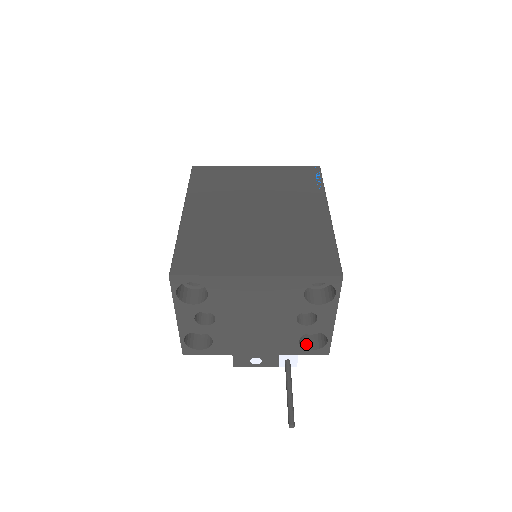
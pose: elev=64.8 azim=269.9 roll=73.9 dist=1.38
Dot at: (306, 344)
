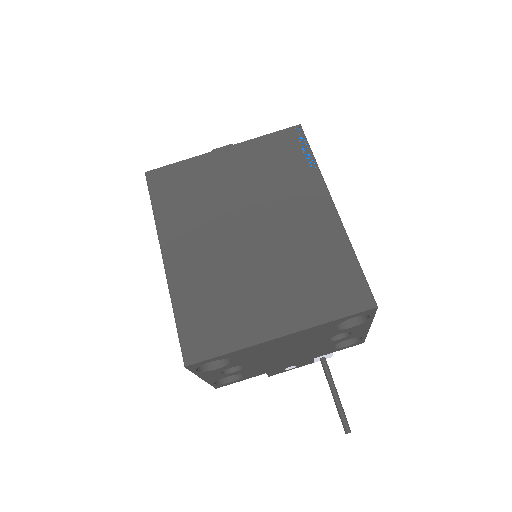
Dot at: occluded
